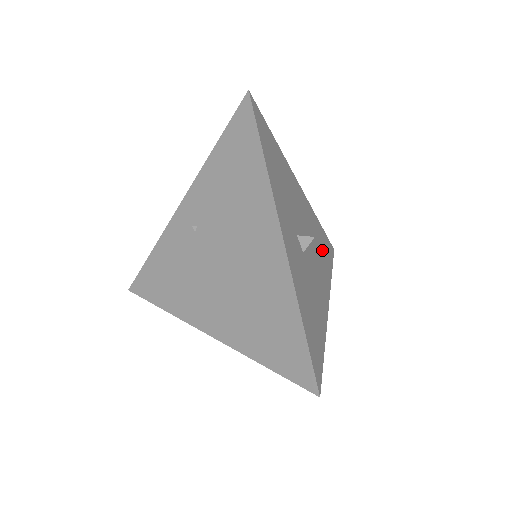
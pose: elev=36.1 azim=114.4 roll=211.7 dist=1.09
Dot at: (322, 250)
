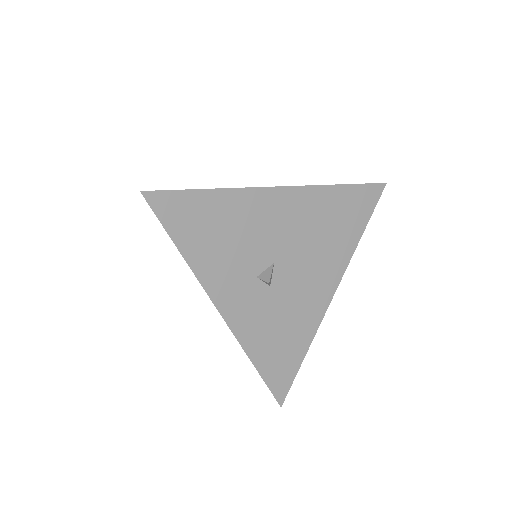
Dot at: (336, 226)
